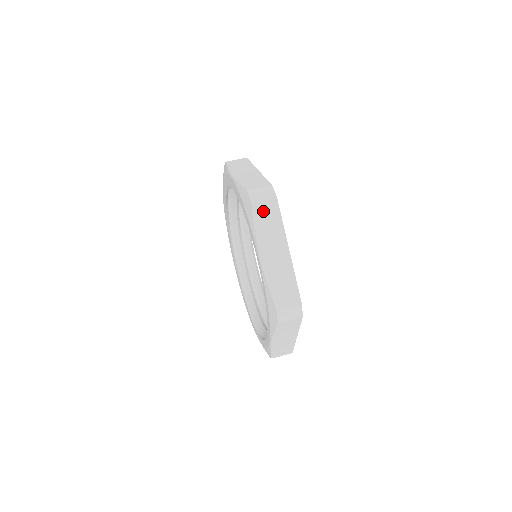
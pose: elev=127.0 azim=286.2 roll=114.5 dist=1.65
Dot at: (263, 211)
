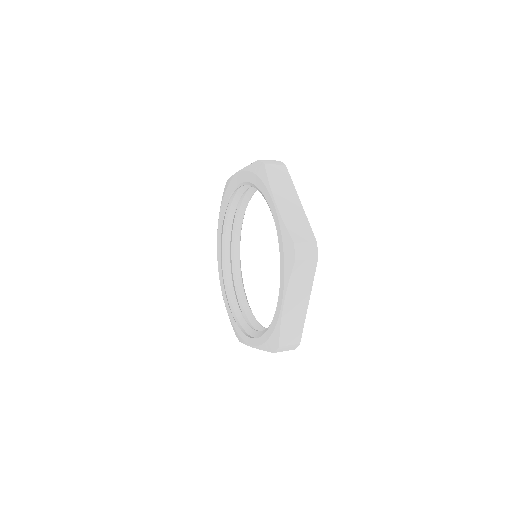
Dot at: (275, 171)
